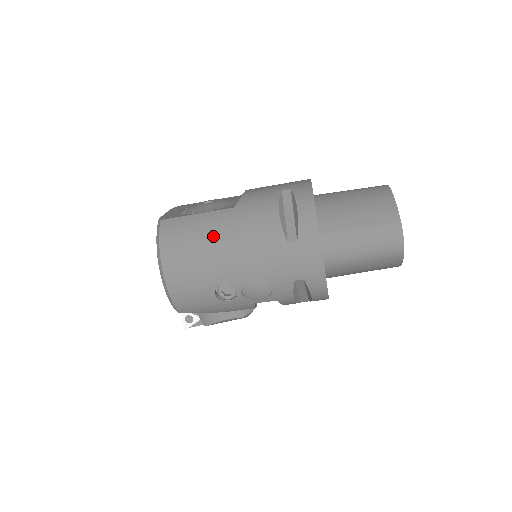
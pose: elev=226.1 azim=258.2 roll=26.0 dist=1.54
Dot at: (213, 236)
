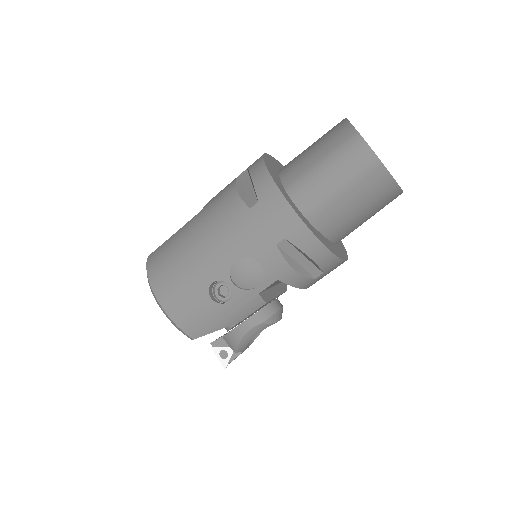
Dot at: (187, 242)
